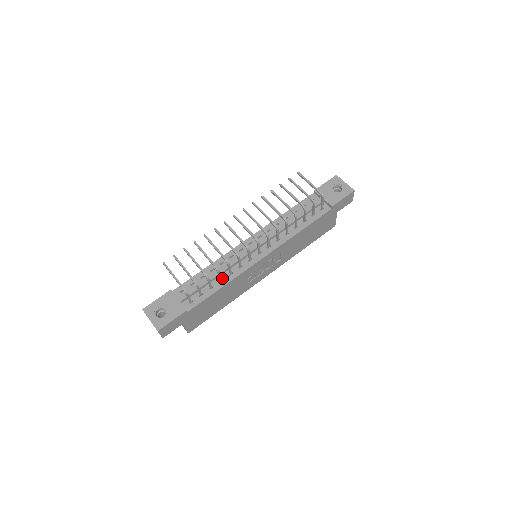
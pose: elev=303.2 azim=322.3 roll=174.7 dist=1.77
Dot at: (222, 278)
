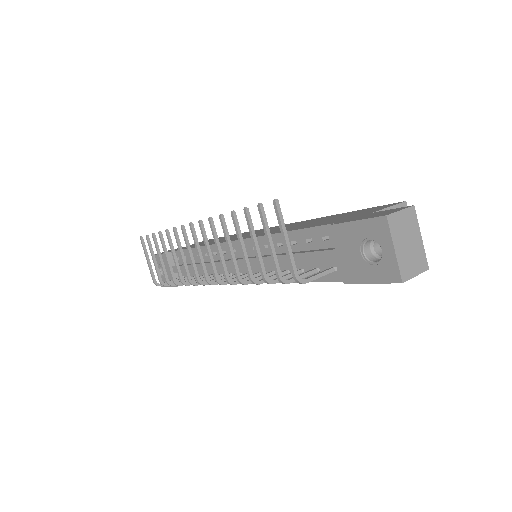
Dot at: occluded
